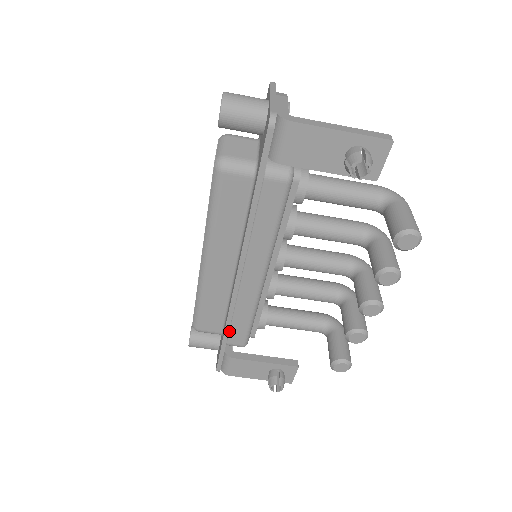
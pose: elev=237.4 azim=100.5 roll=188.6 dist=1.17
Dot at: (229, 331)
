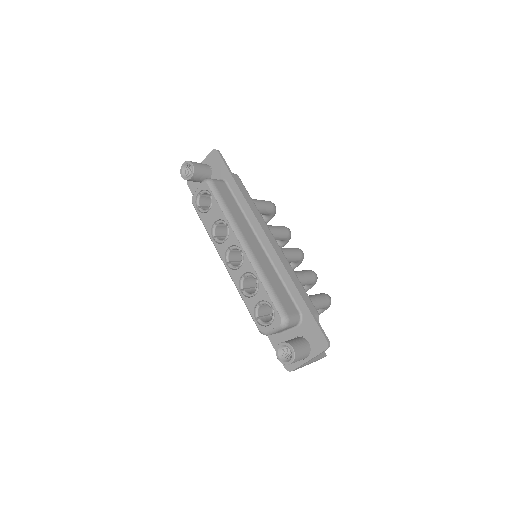
Dot at: occluded
